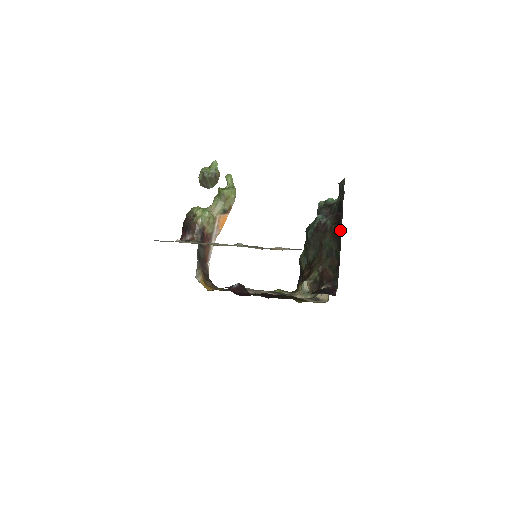
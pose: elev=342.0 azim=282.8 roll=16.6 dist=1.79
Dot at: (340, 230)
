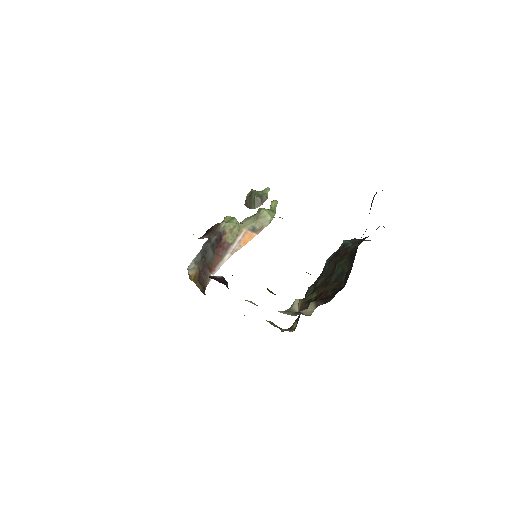
Dot at: (358, 243)
